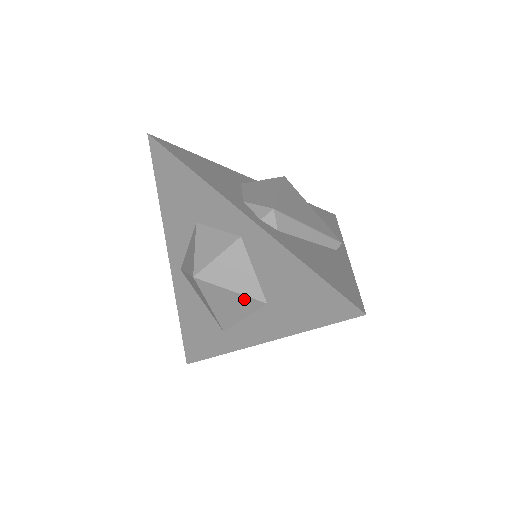
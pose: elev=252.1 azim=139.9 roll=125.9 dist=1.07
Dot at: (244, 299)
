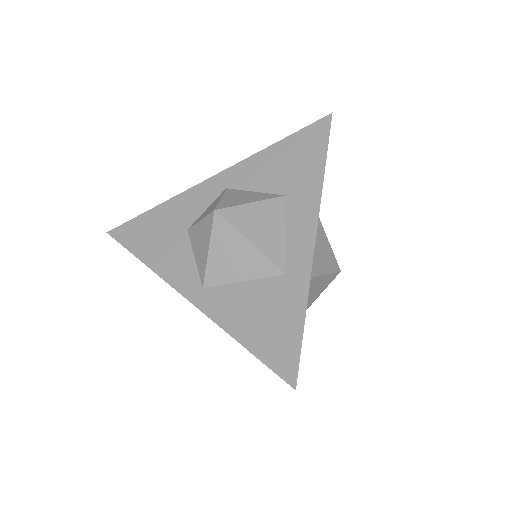
Dot at: (268, 205)
